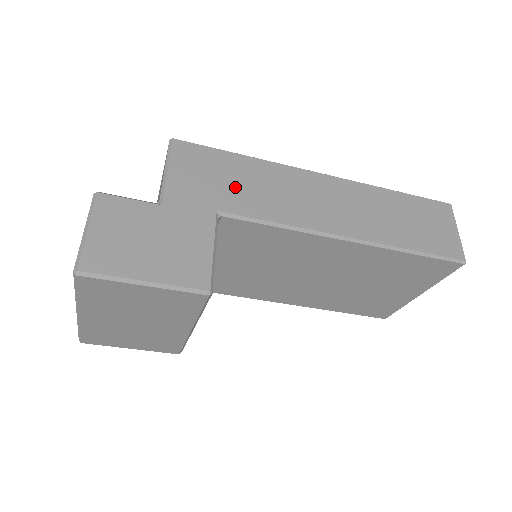
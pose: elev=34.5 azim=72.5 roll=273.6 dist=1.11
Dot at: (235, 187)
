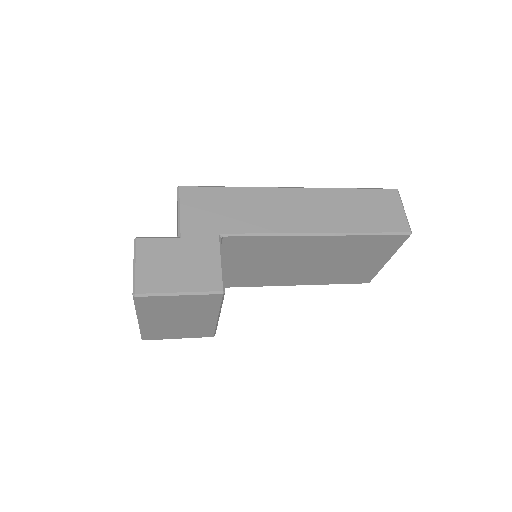
Dot at: (229, 213)
